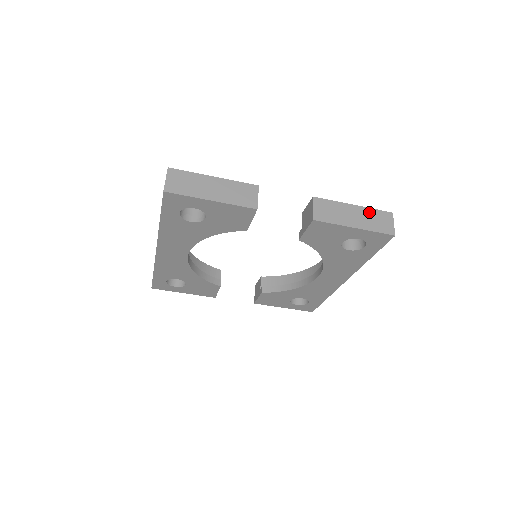
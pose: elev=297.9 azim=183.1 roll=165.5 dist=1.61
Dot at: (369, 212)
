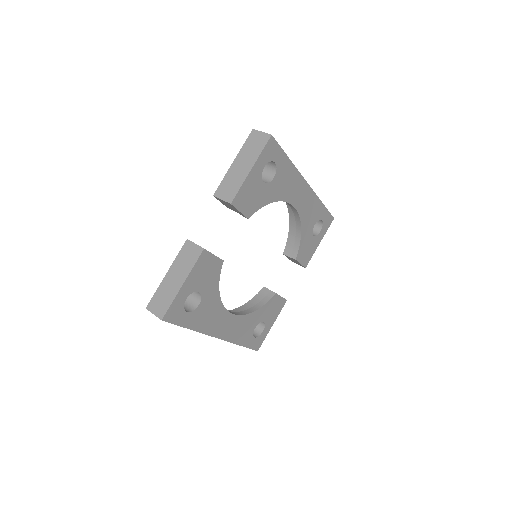
Dot at: (244, 151)
